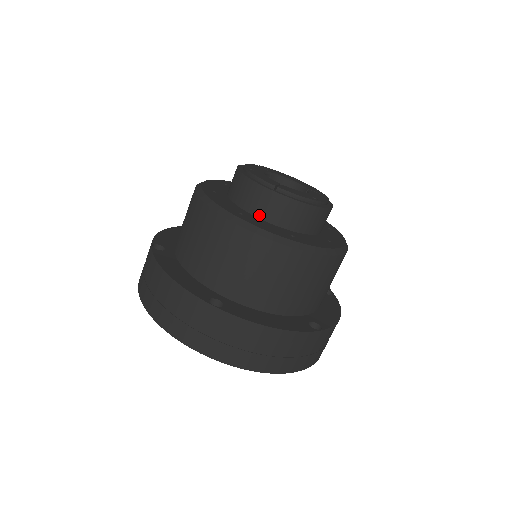
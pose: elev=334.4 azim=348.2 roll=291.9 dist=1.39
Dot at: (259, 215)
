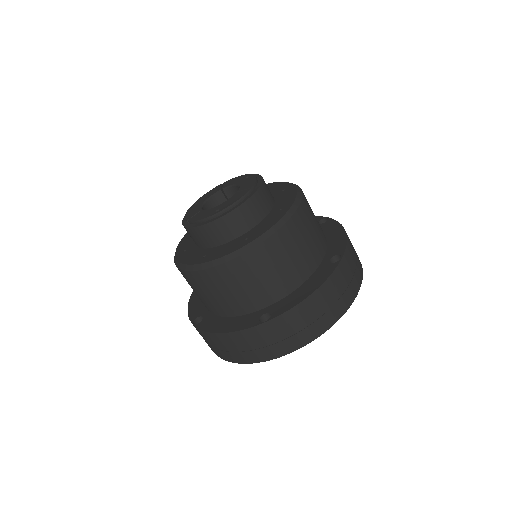
Dot at: (196, 244)
